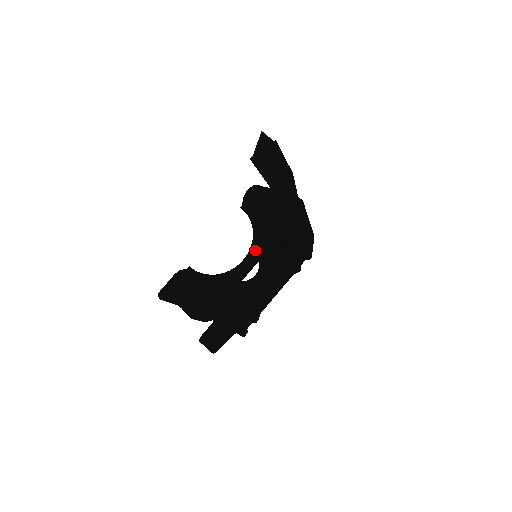
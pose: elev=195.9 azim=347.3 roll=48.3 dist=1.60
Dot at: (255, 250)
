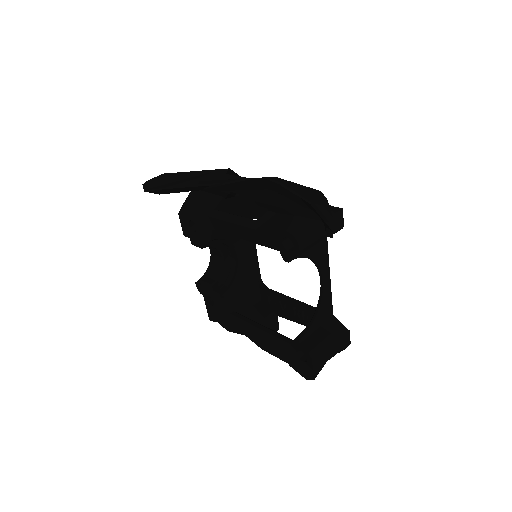
Dot at: (325, 266)
